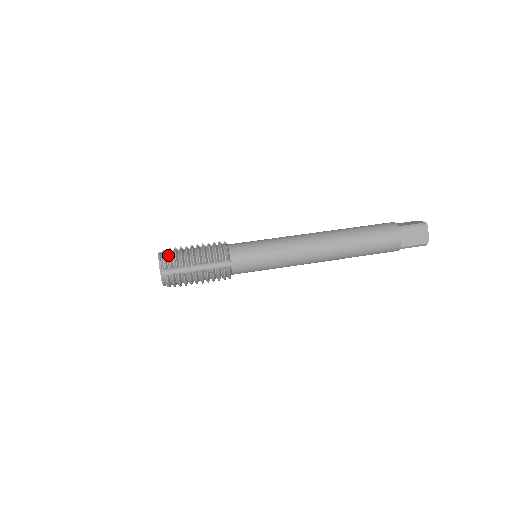
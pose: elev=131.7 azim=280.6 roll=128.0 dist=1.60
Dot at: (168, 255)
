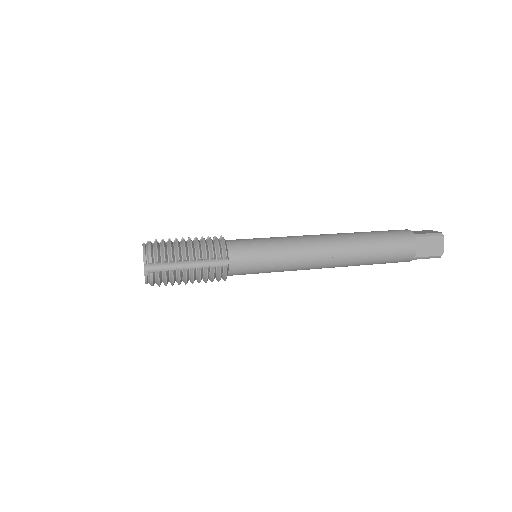
Dot at: (155, 247)
